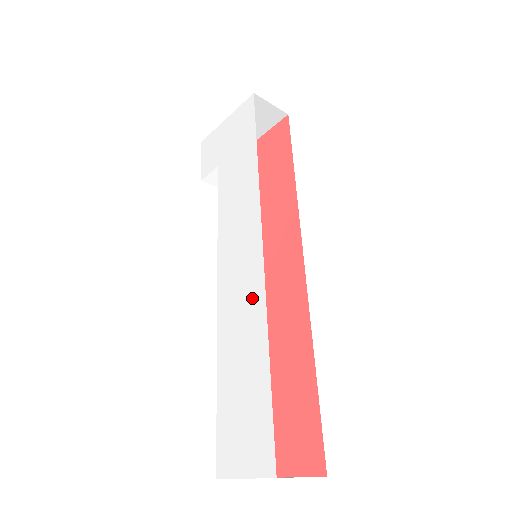
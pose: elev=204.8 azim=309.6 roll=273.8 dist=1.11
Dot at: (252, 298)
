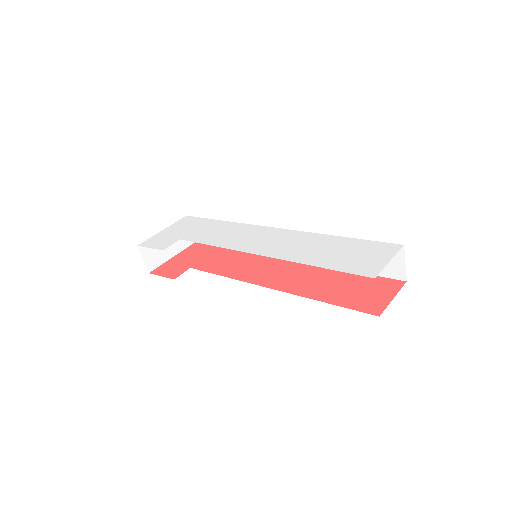
Dot at: (296, 237)
